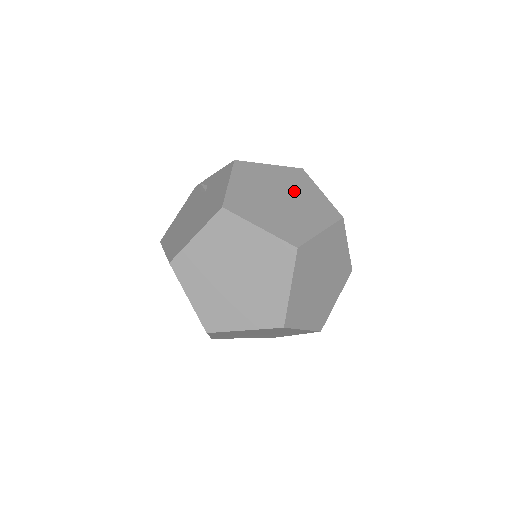
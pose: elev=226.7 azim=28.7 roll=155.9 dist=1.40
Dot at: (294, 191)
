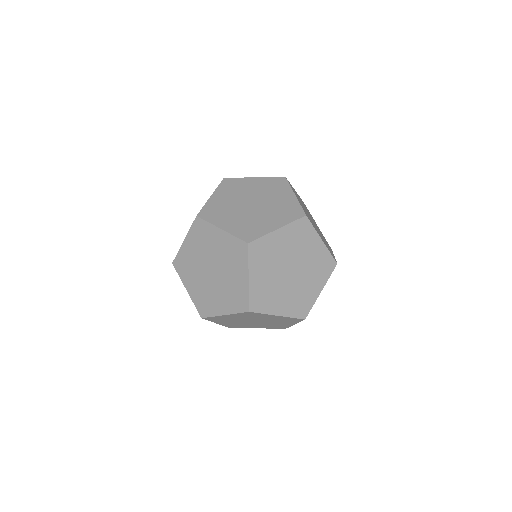
Dot at: (321, 234)
